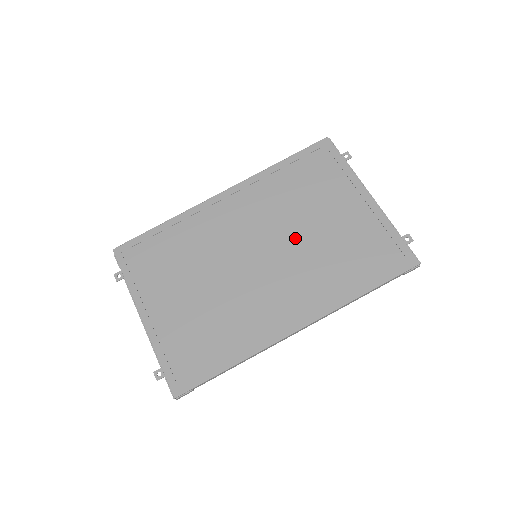
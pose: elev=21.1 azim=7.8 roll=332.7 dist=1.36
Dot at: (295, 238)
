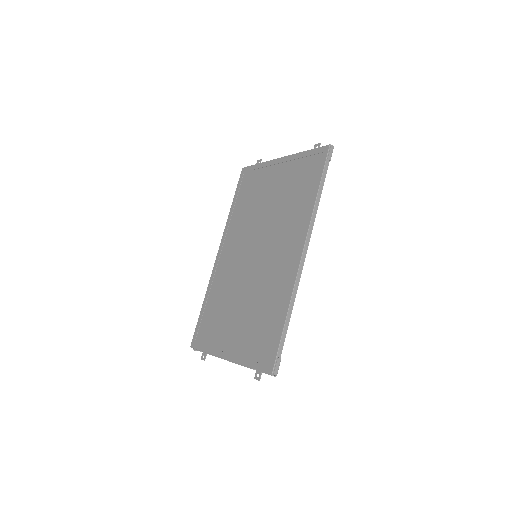
Dot at: (264, 222)
